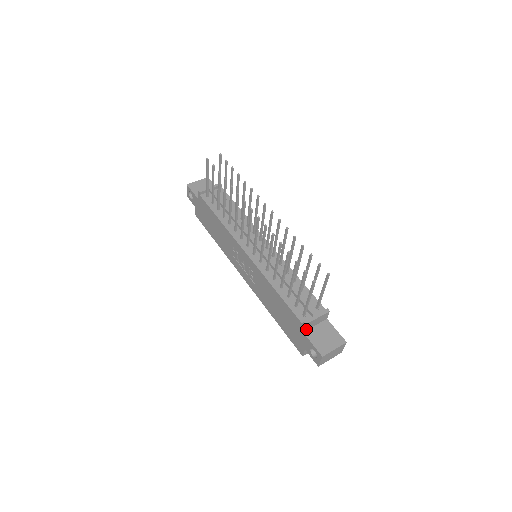
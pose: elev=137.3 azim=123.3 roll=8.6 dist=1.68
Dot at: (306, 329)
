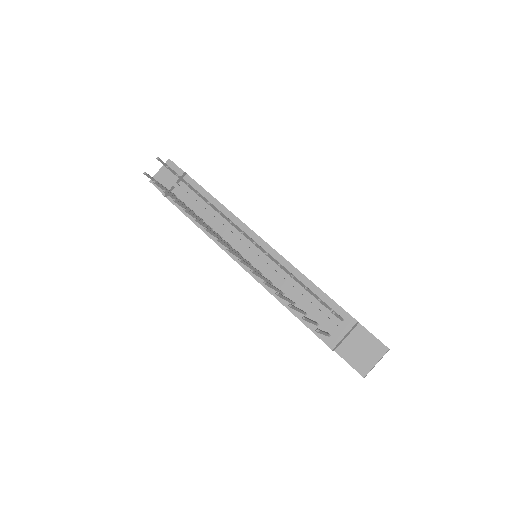
Dot at: (336, 347)
